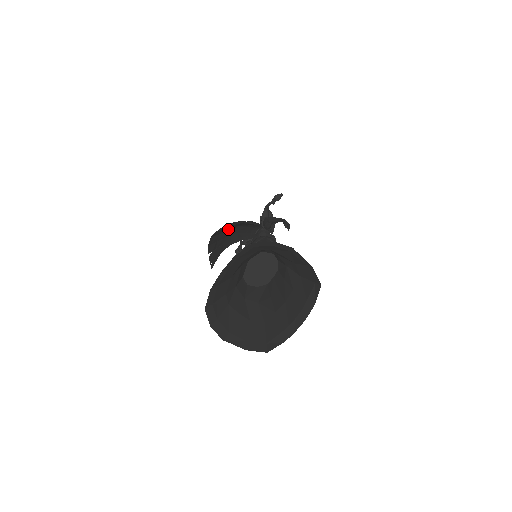
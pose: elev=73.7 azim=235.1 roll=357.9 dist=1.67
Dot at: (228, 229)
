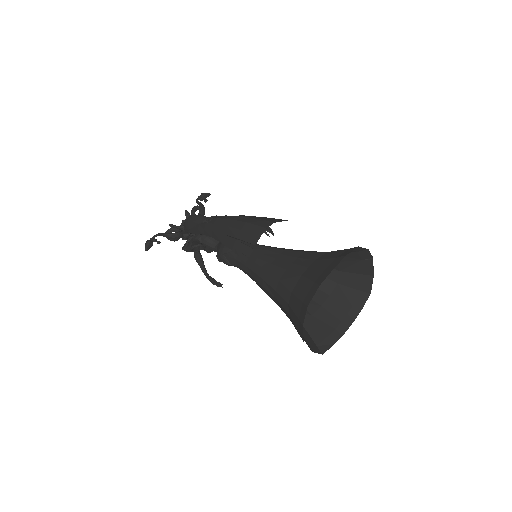
Dot at: occluded
